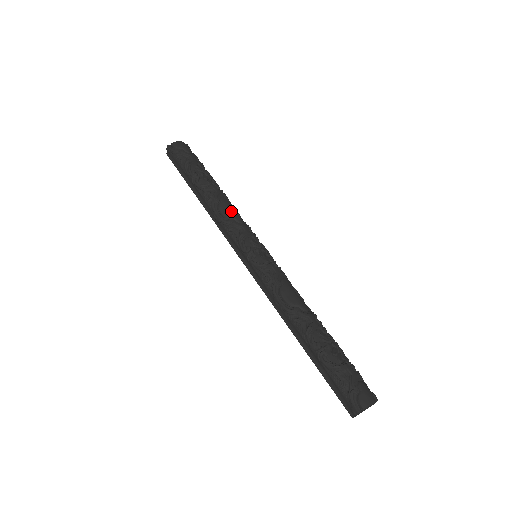
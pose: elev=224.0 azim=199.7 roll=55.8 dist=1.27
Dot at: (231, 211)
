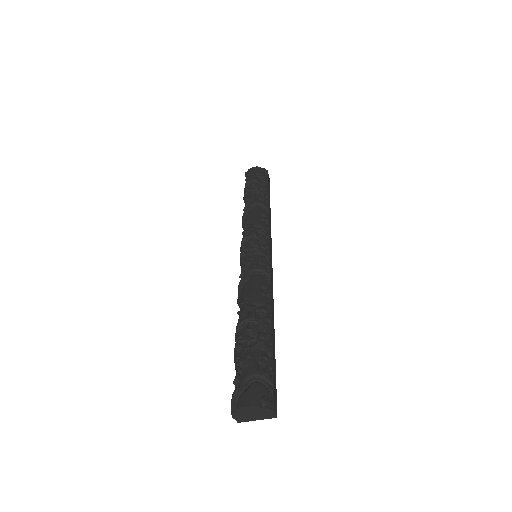
Dot at: (254, 217)
